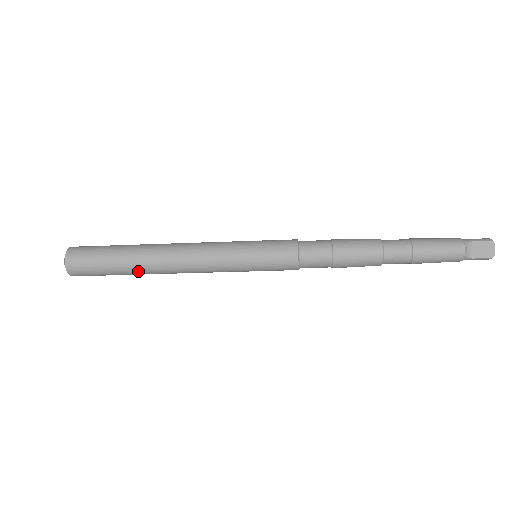
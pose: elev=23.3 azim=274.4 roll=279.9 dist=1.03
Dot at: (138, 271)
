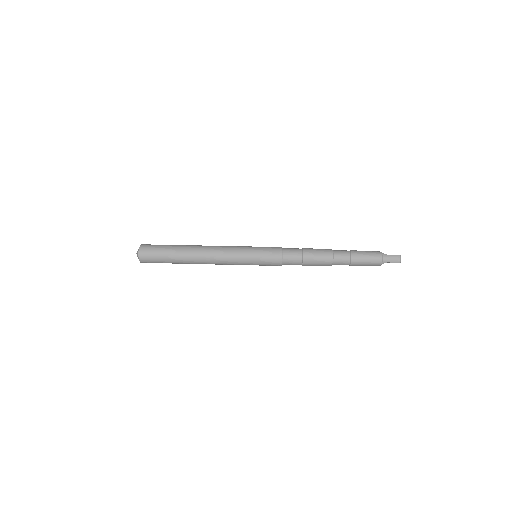
Dot at: occluded
